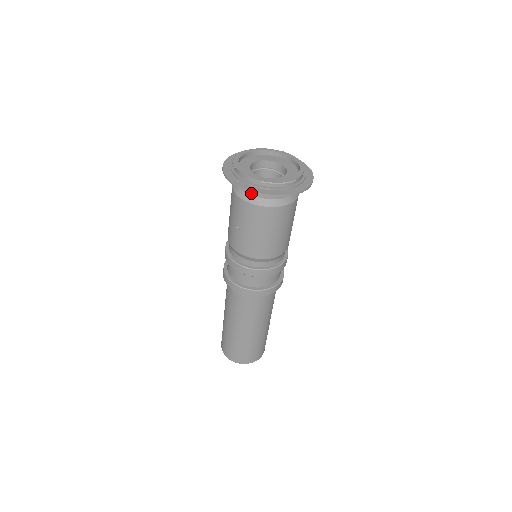
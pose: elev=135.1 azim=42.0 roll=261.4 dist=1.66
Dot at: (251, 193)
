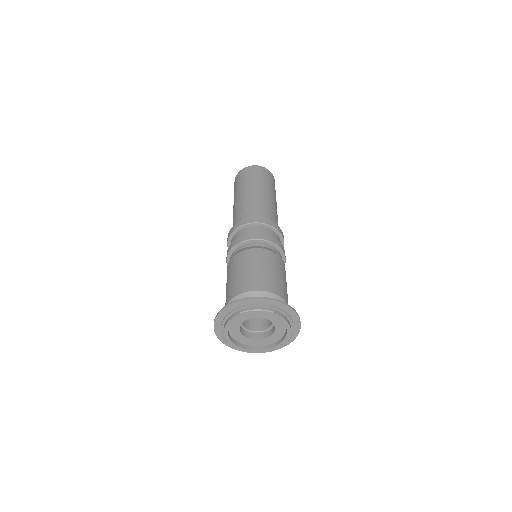
Dot at: occluded
